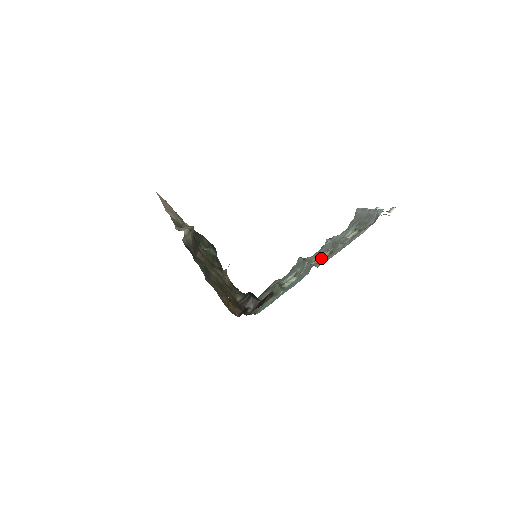
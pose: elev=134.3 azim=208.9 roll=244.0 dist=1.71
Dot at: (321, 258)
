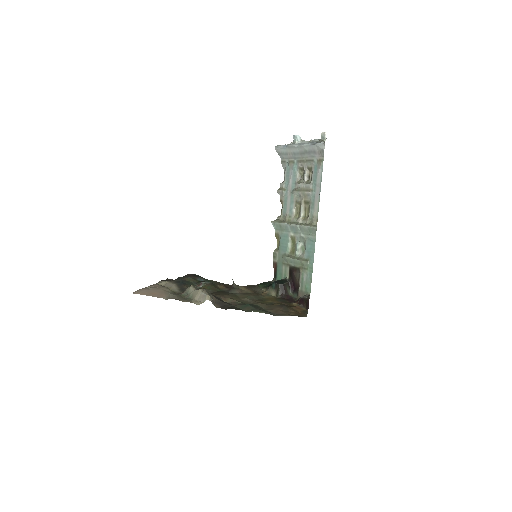
Dot at: (302, 213)
